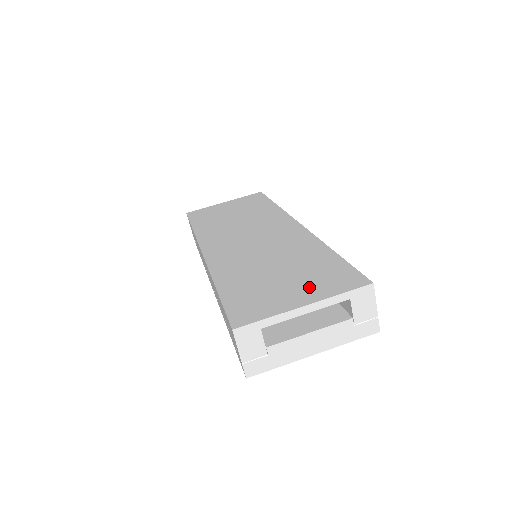
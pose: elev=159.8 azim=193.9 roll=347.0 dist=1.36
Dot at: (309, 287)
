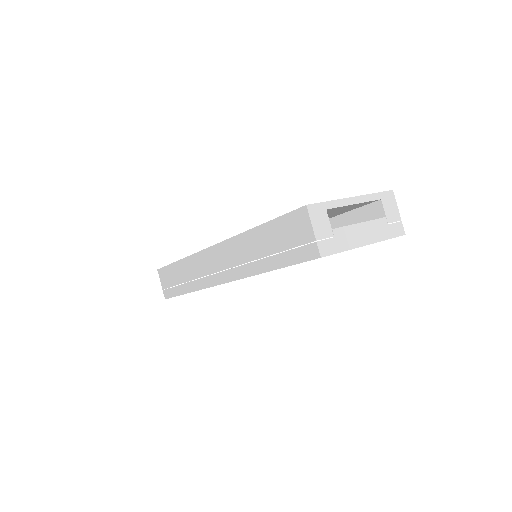
Dot at: occluded
